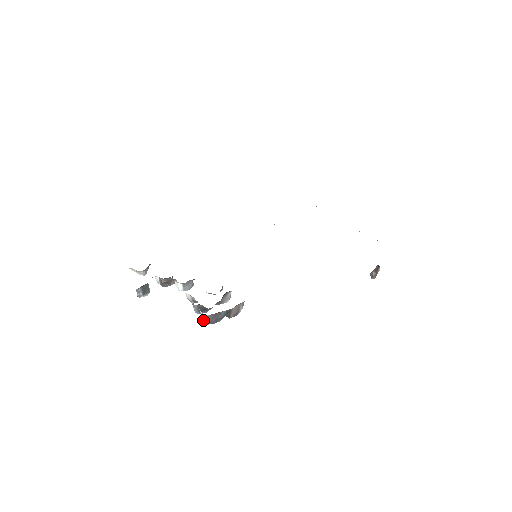
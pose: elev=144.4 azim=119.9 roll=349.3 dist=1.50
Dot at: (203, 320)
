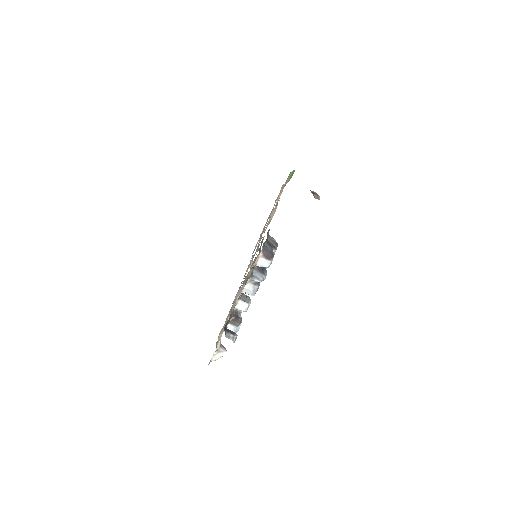
Dot at: (267, 265)
